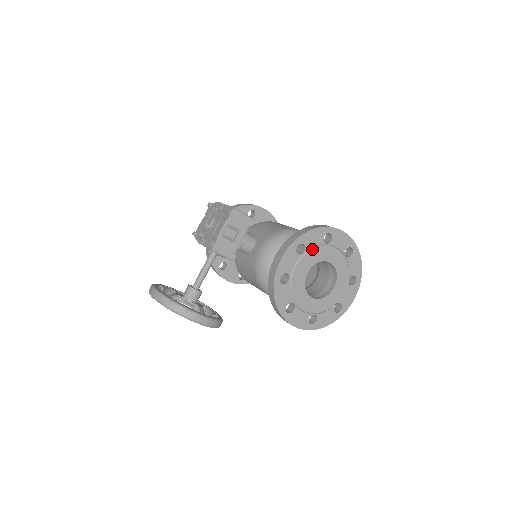
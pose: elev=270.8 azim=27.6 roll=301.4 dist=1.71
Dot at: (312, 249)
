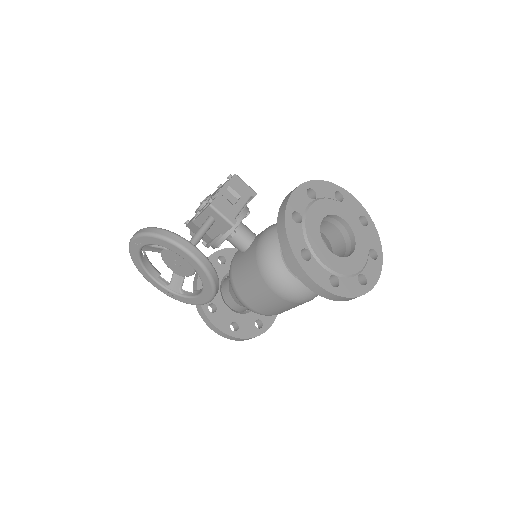
Dot at: (324, 198)
